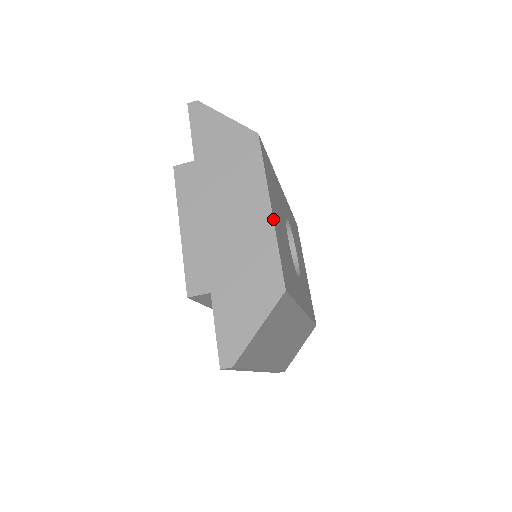
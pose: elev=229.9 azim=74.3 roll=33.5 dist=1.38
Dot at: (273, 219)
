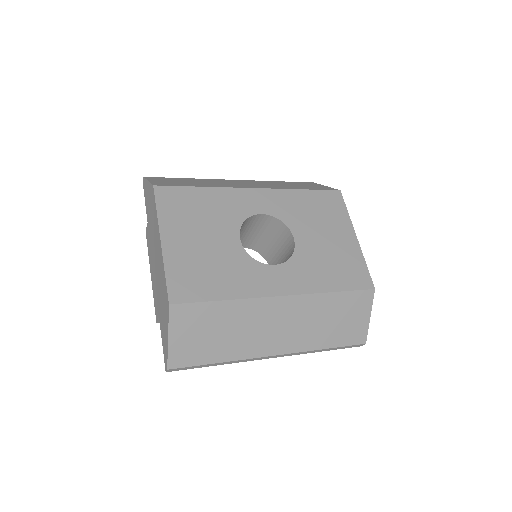
Dot at: (161, 250)
